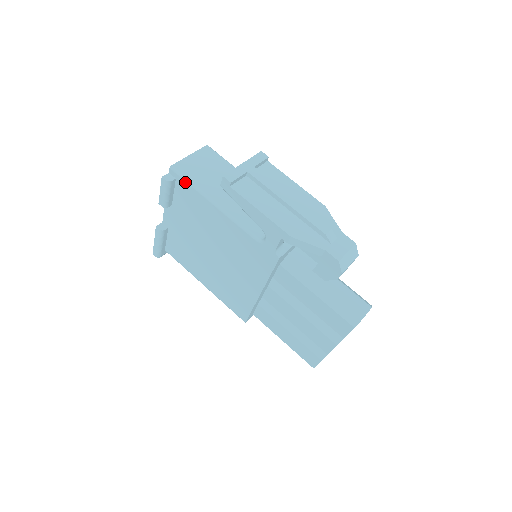
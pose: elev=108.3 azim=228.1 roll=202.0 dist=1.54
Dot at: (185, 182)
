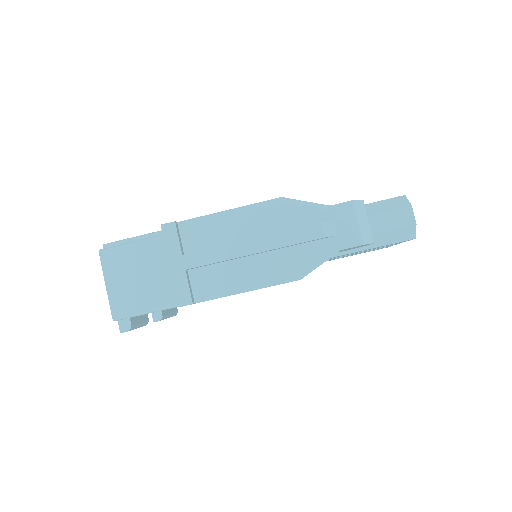
Dot at: occluded
